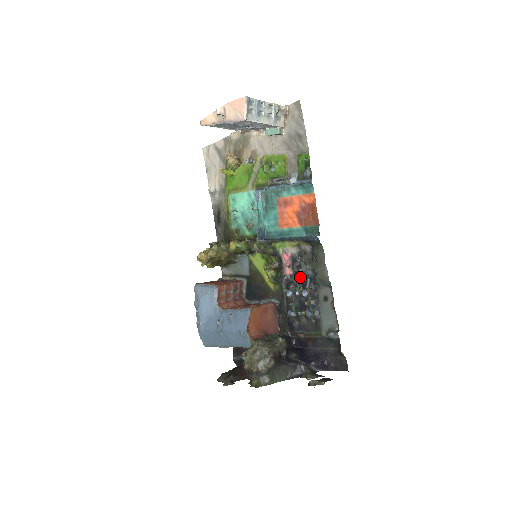
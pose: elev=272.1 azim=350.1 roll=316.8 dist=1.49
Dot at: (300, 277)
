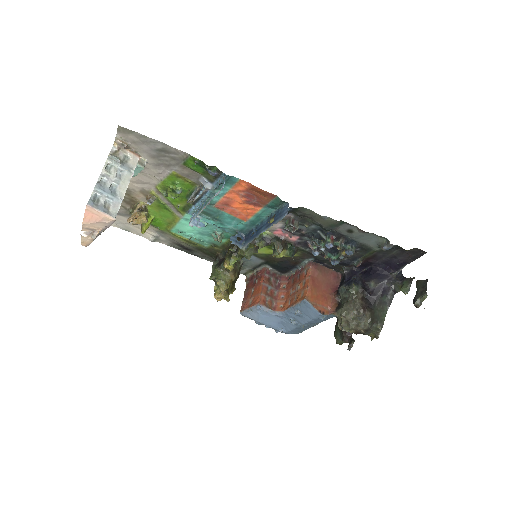
Dot at: (309, 235)
